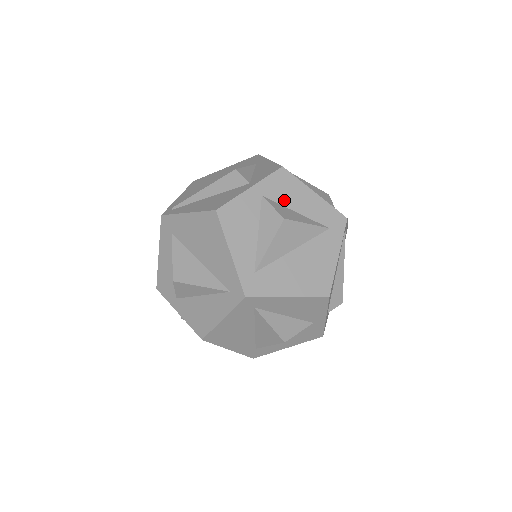
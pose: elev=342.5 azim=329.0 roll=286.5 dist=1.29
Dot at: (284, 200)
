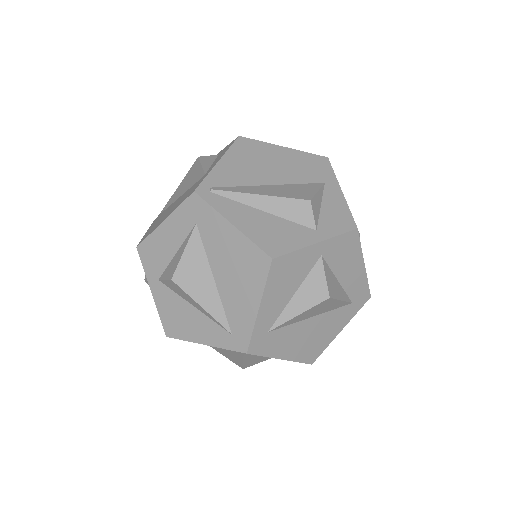
Dot at: (336, 265)
